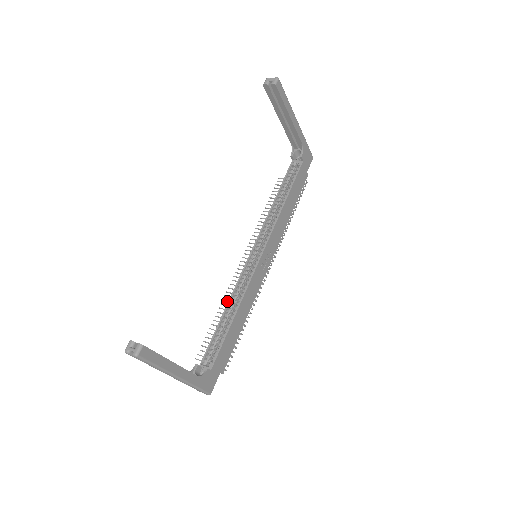
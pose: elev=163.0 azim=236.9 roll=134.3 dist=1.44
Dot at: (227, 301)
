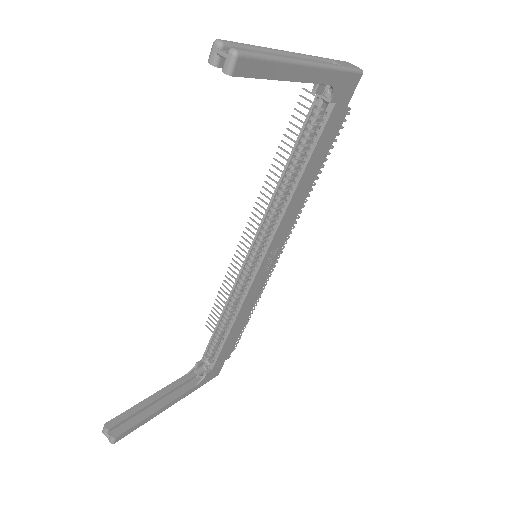
Dot at: occluded
